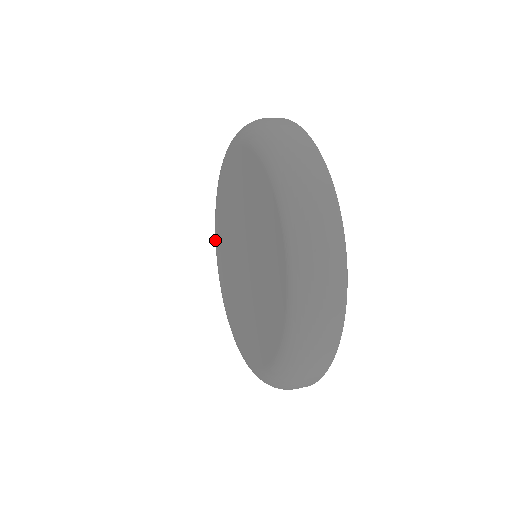
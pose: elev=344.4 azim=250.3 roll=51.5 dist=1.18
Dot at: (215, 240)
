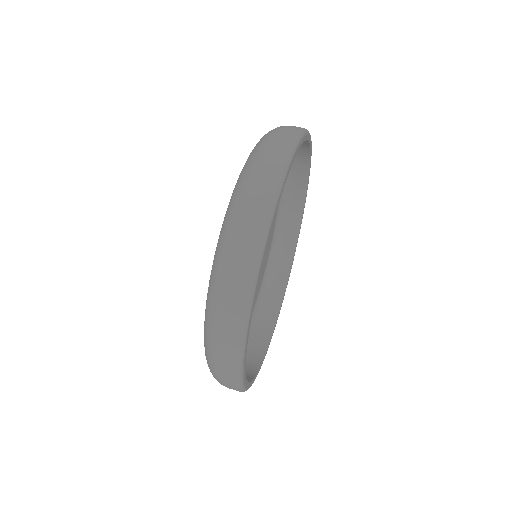
Dot at: occluded
